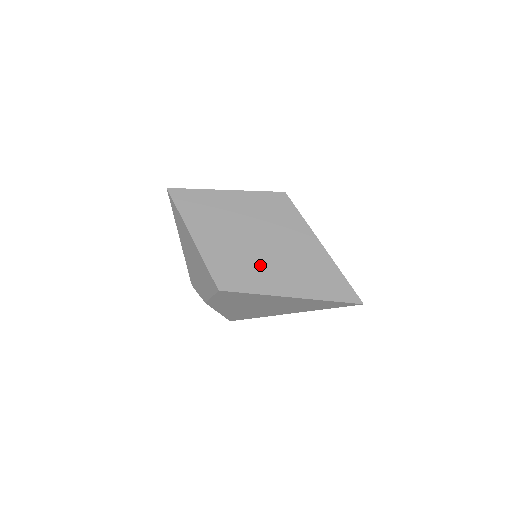
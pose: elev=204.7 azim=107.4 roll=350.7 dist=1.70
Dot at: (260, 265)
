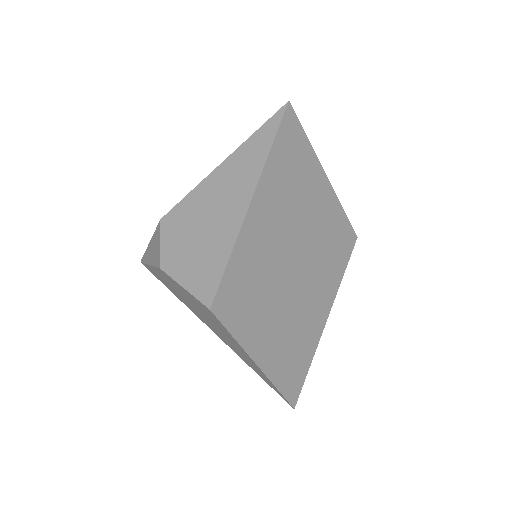
Dot at: (270, 308)
